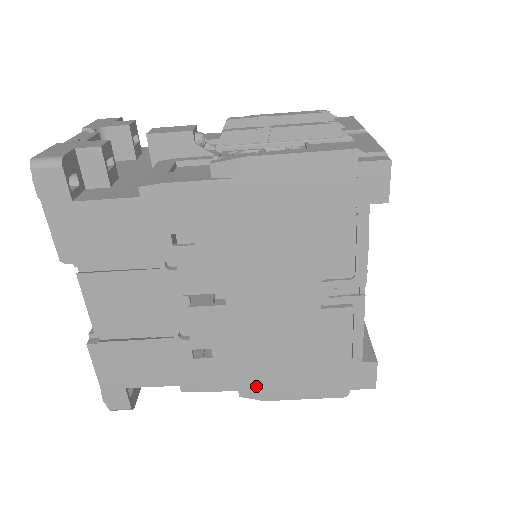
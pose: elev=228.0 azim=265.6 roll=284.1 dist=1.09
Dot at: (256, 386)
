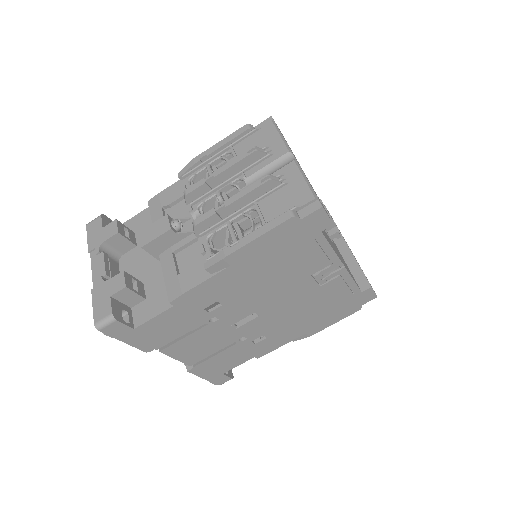
Dot at: (301, 334)
